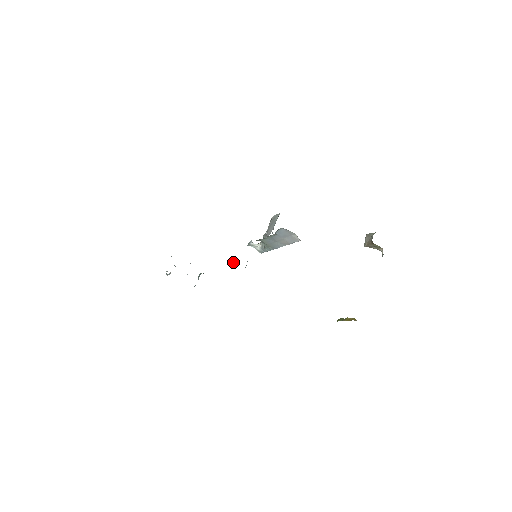
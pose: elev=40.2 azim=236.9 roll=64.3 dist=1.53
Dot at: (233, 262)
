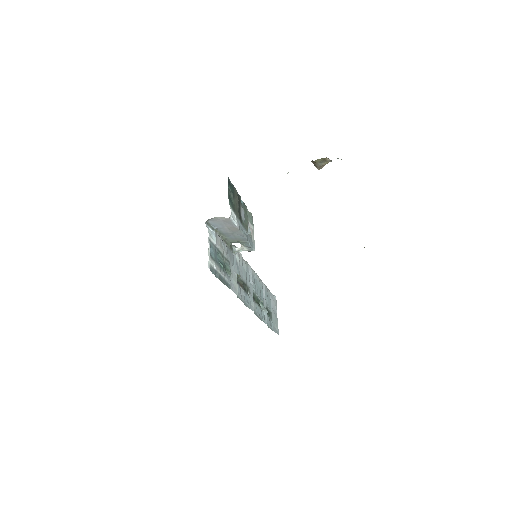
Dot at: occluded
